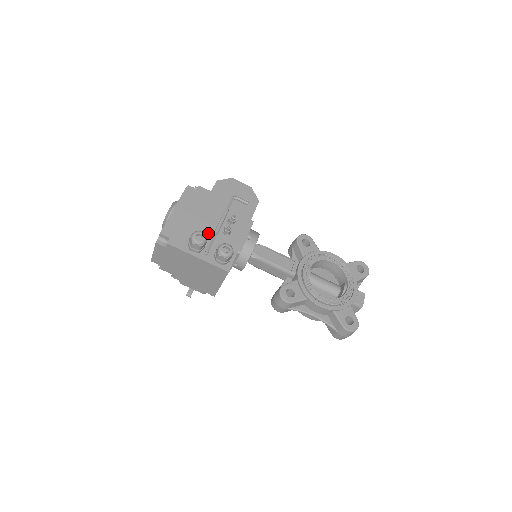
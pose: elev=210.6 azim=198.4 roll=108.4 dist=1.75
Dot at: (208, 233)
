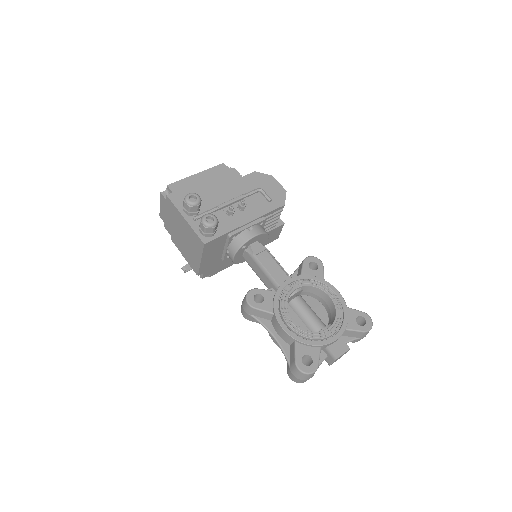
Dot at: (211, 205)
